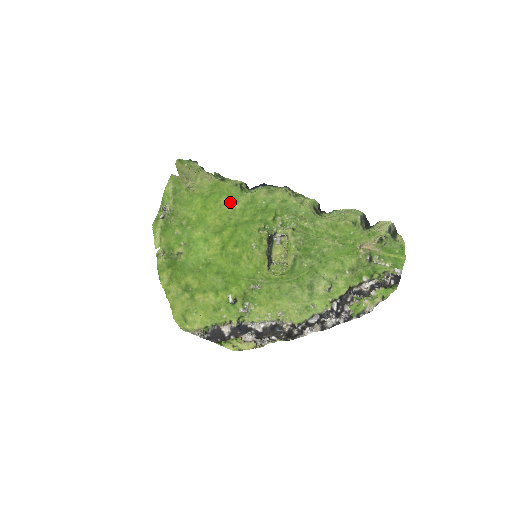
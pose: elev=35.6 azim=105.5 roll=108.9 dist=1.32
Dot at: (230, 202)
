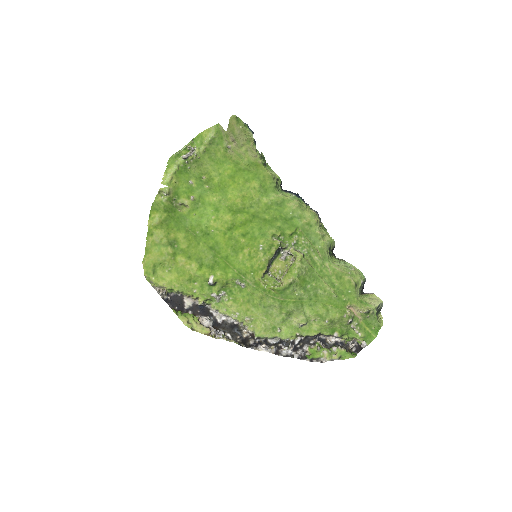
Dot at: (260, 191)
